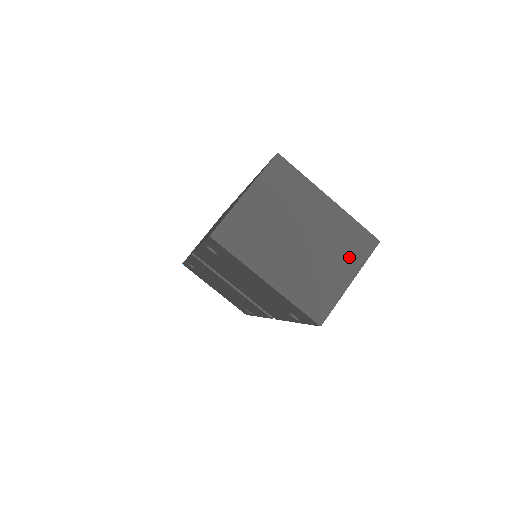
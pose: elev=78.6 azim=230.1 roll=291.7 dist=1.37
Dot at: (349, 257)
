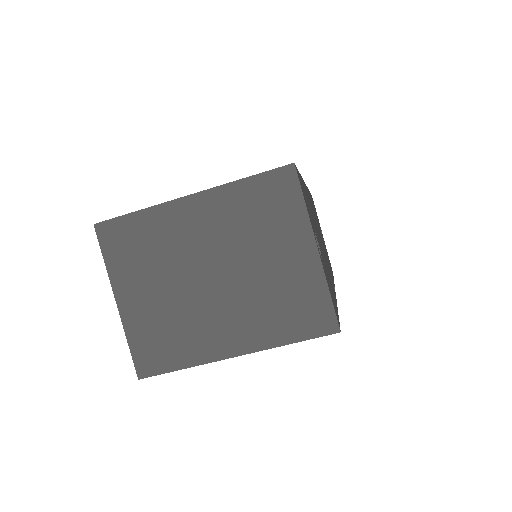
Dot at: (282, 226)
